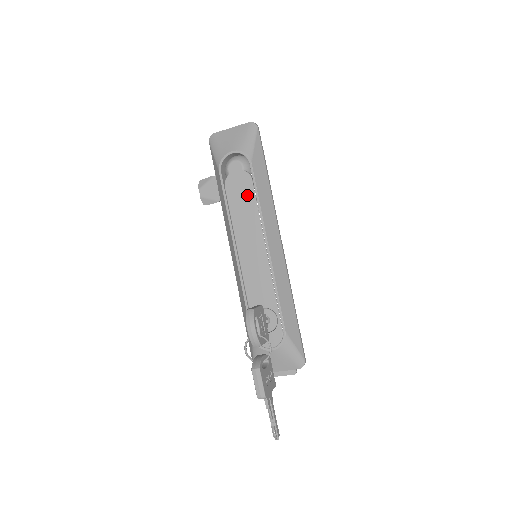
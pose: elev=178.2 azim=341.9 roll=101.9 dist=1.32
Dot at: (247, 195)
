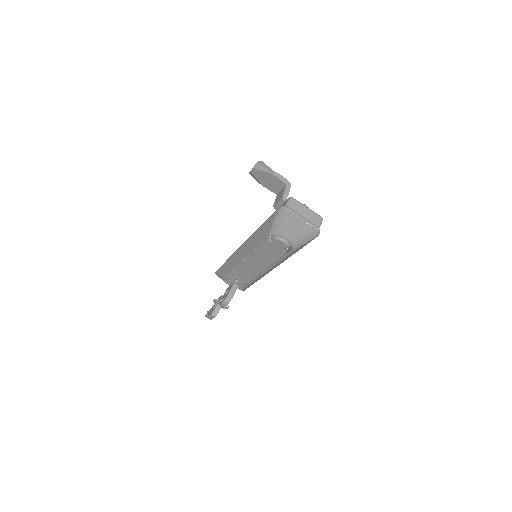
Dot at: (274, 255)
